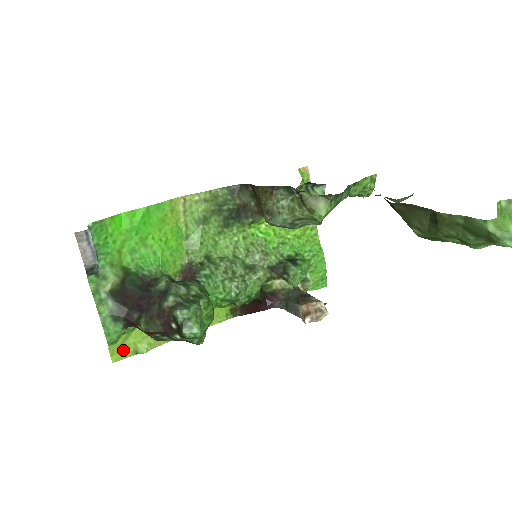
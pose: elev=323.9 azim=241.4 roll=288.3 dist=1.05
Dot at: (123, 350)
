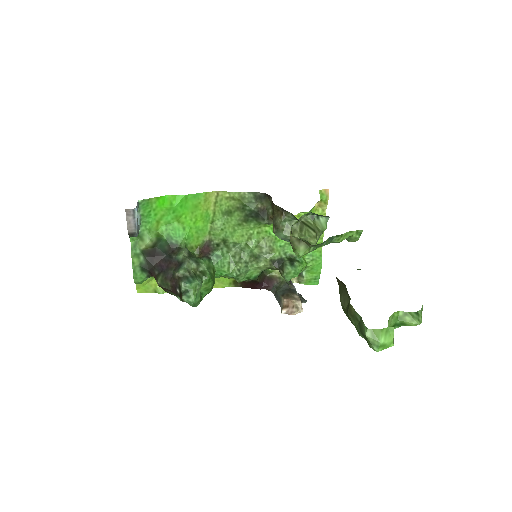
Dot at: (146, 287)
